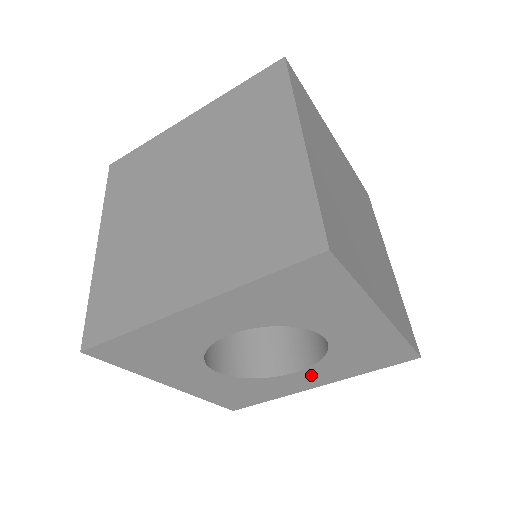
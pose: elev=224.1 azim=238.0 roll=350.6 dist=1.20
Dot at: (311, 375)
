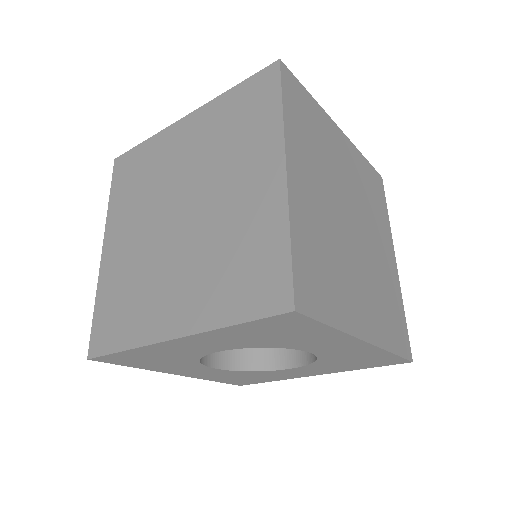
Dot at: (306, 370)
